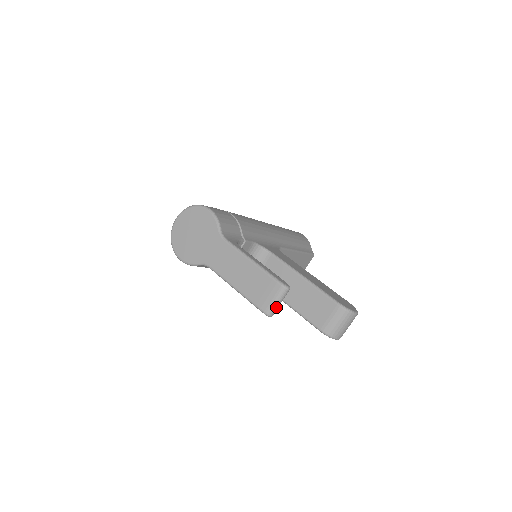
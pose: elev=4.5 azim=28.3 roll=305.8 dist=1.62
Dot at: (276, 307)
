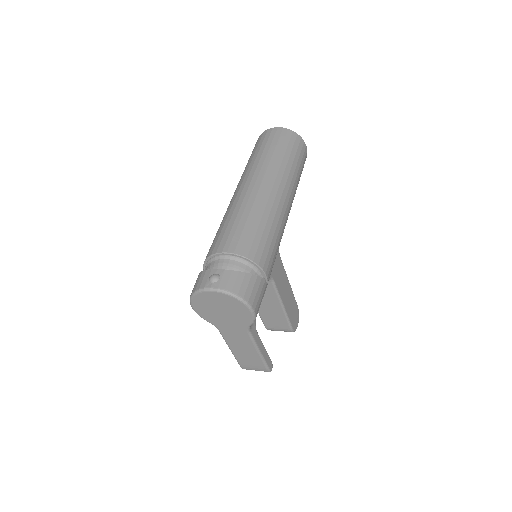
Dot at: occluded
